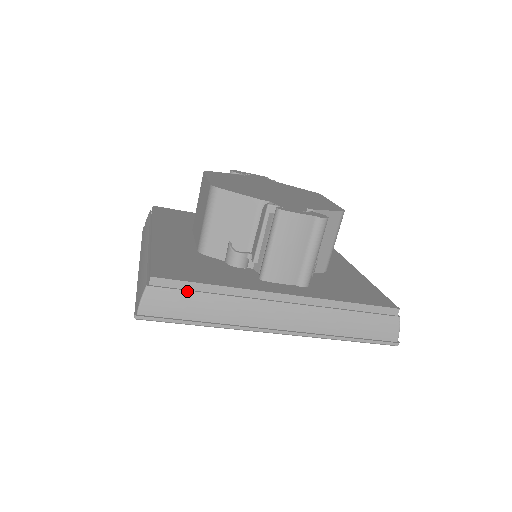
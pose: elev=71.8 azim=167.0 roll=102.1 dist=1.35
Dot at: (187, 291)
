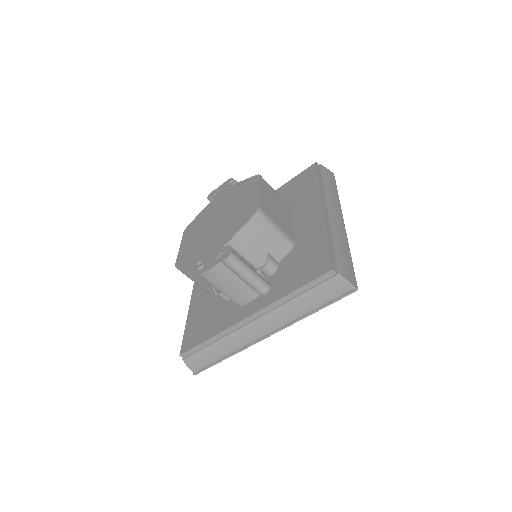
Dot at: (201, 350)
